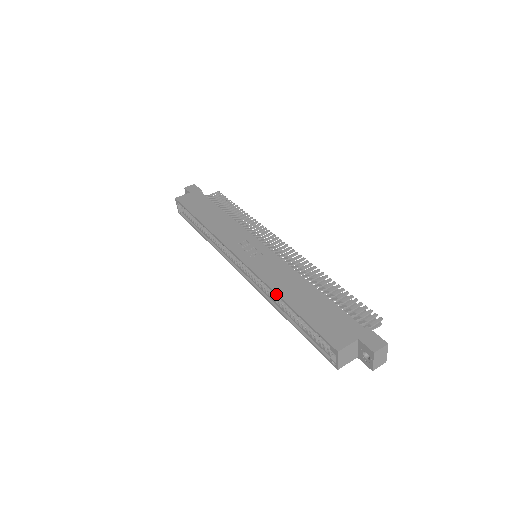
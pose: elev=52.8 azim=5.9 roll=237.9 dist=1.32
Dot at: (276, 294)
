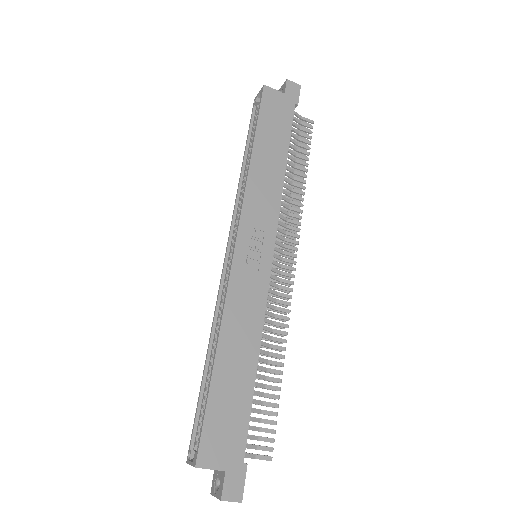
Dot at: (218, 337)
